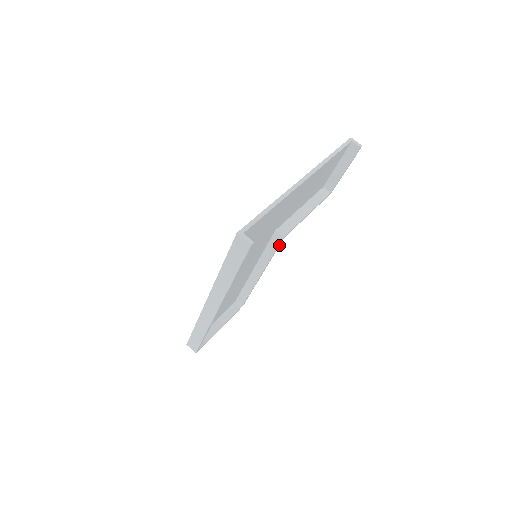
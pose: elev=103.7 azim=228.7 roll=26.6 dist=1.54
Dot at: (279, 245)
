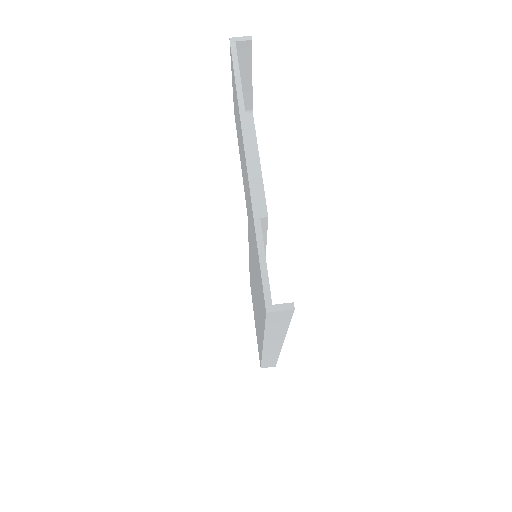
Dot at: (266, 224)
